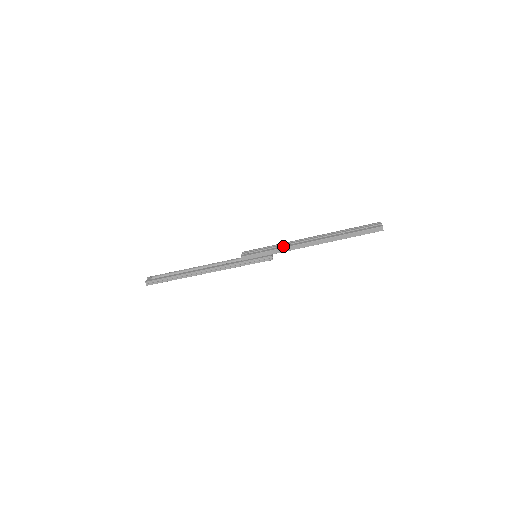
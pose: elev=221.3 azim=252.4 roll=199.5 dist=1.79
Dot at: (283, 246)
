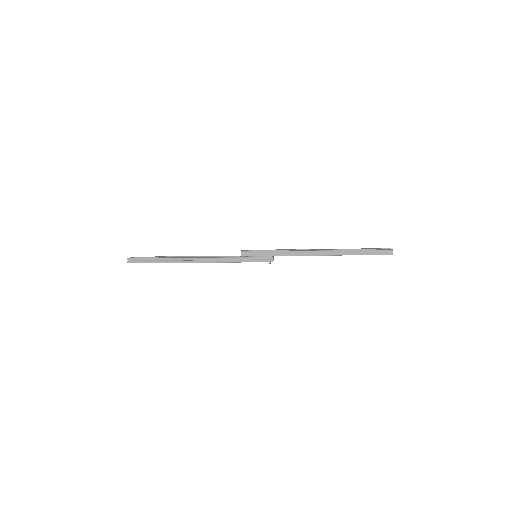
Dot at: (287, 251)
